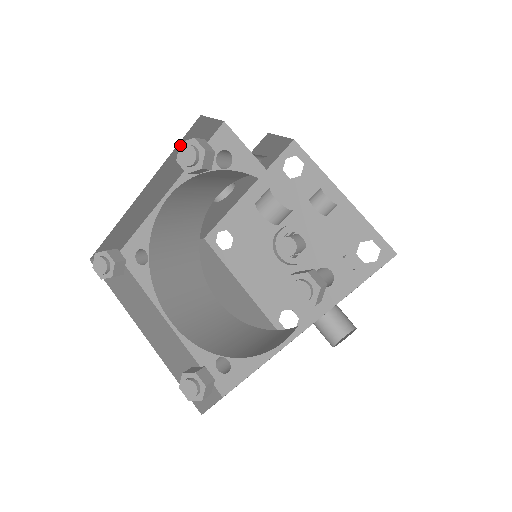
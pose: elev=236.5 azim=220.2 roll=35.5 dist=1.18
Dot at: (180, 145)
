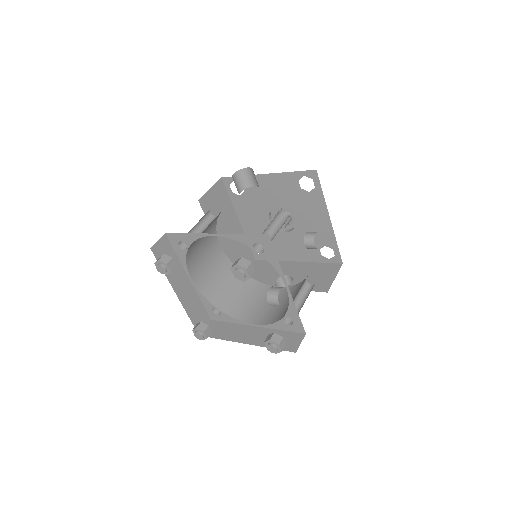
Dot at: (236, 265)
